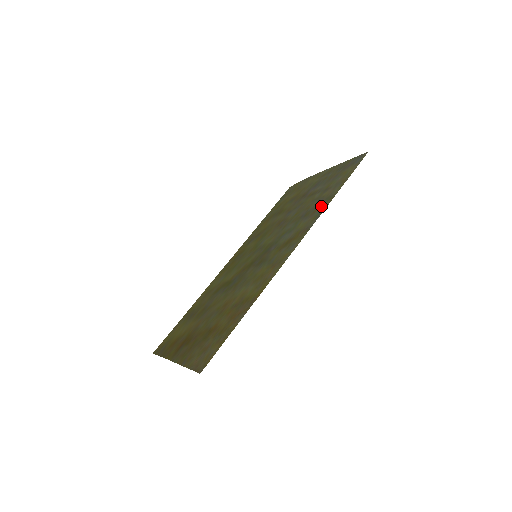
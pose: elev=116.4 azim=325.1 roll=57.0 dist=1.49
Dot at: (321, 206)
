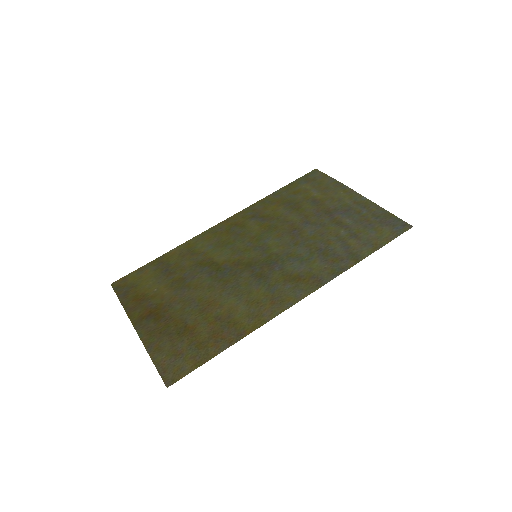
Dot at: (343, 260)
